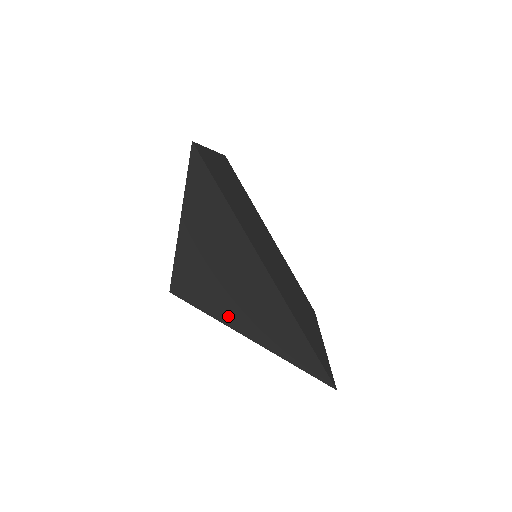
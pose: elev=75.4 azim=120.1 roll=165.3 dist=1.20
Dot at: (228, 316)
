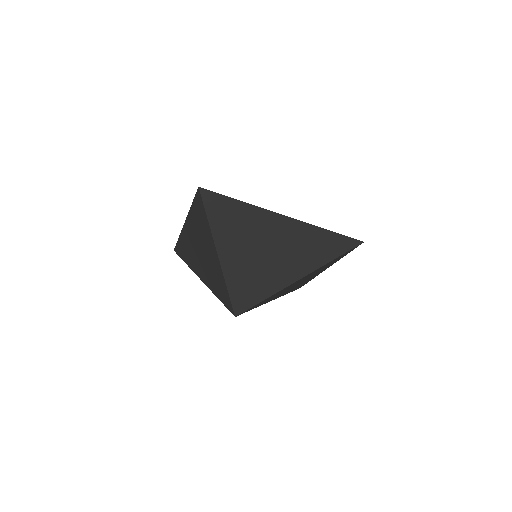
Dot at: (282, 279)
